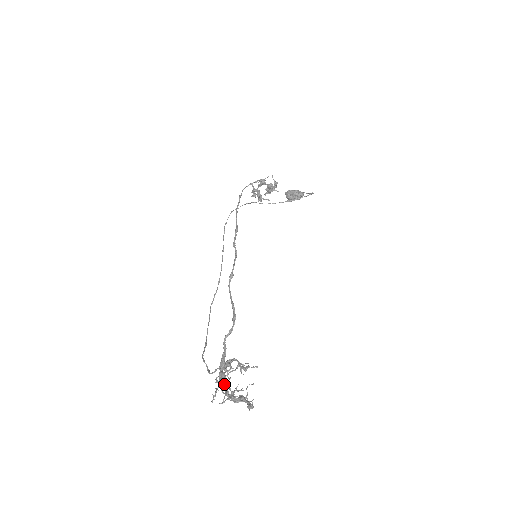
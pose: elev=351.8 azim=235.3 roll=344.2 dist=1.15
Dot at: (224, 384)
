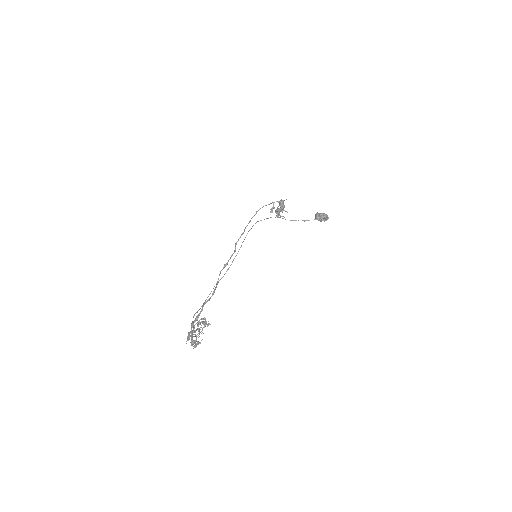
Dot at: (190, 331)
